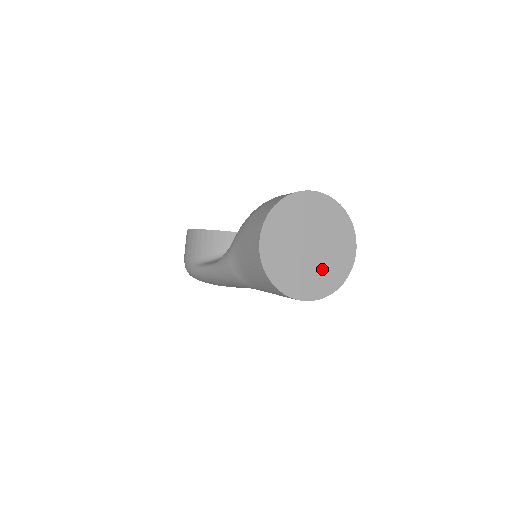
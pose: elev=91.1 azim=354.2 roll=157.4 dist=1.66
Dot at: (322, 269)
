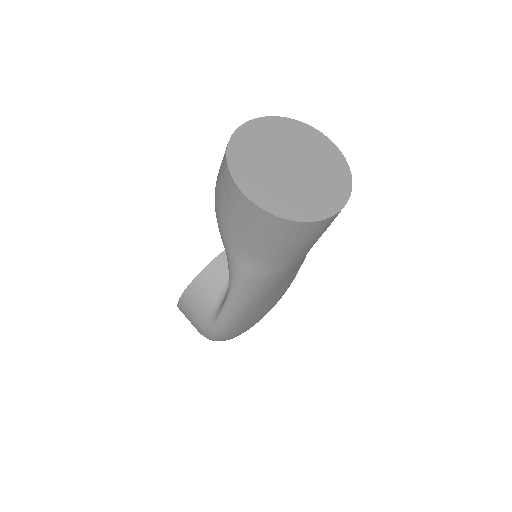
Dot at: (322, 176)
